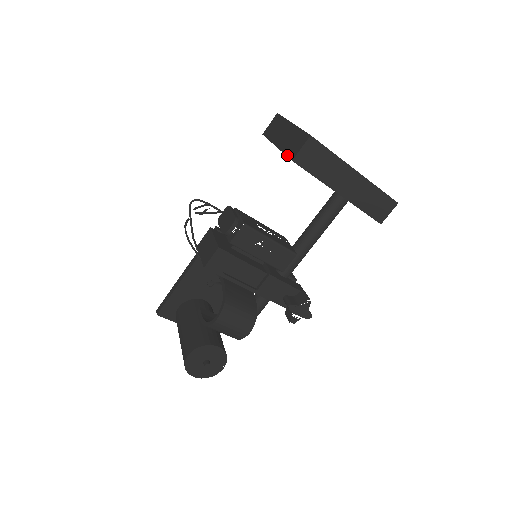
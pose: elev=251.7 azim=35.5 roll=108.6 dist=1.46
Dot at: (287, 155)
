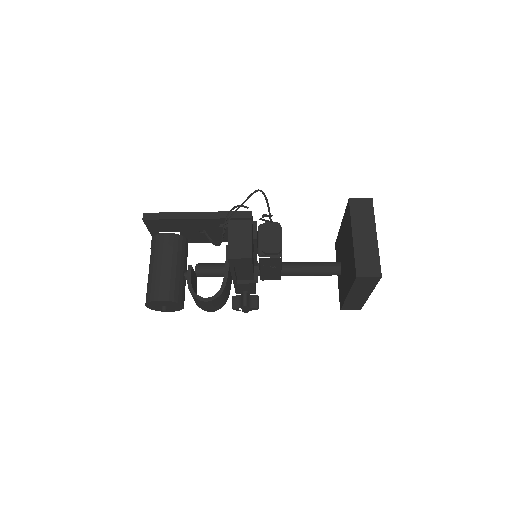
Dot at: (356, 264)
